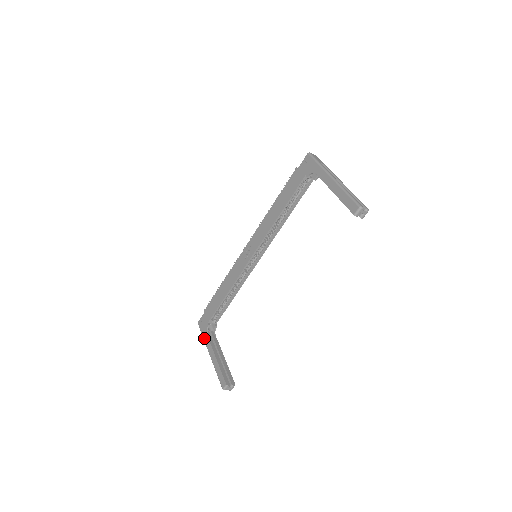
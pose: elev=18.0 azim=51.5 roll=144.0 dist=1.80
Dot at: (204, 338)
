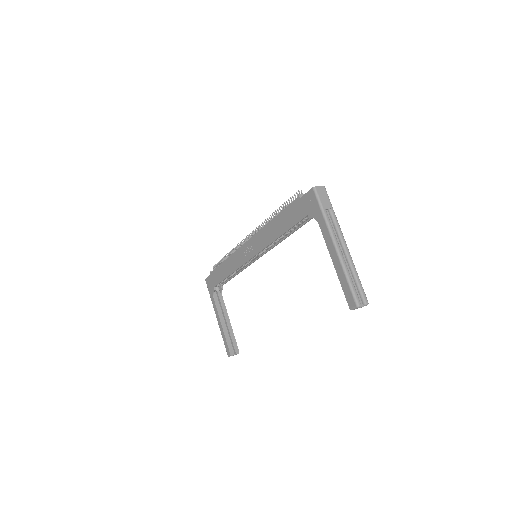
Dot at: (211, 299)
